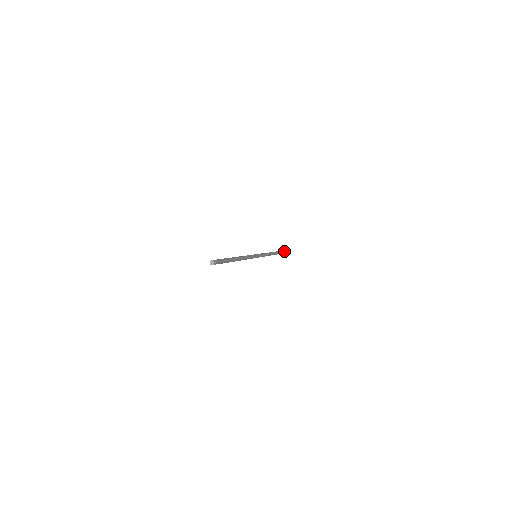
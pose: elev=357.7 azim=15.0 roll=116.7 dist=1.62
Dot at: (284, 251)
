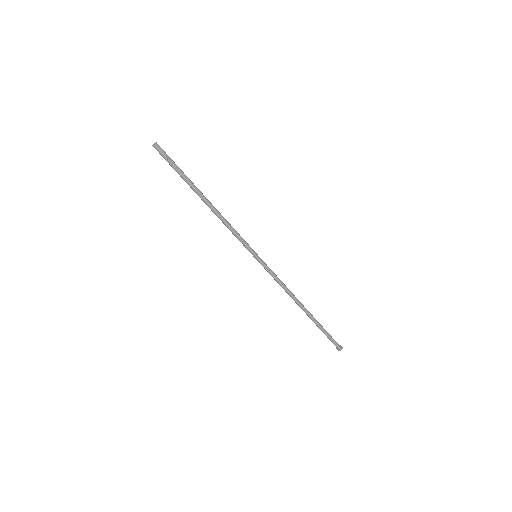
Dot at: (333, 340)
